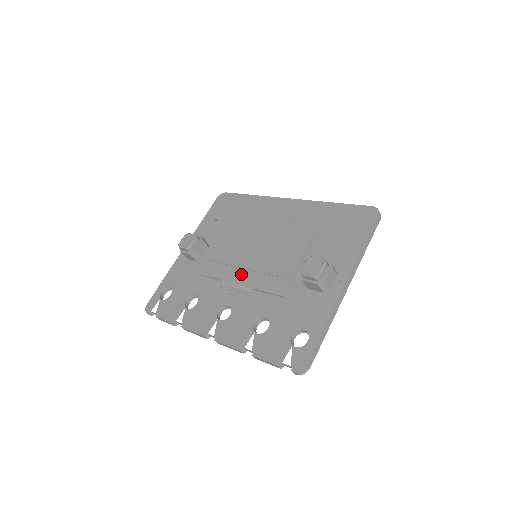
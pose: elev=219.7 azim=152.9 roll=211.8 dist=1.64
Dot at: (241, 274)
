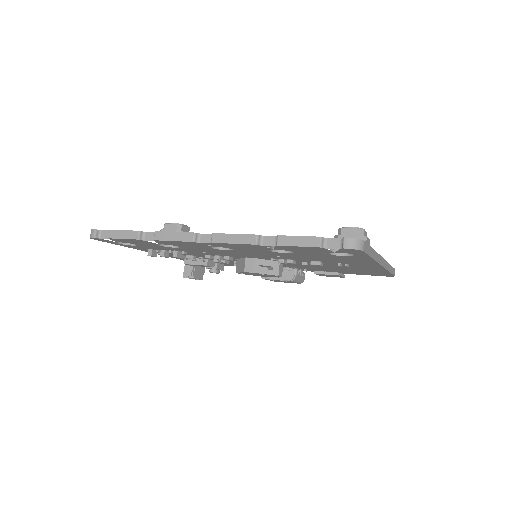
Dot at: occluded
